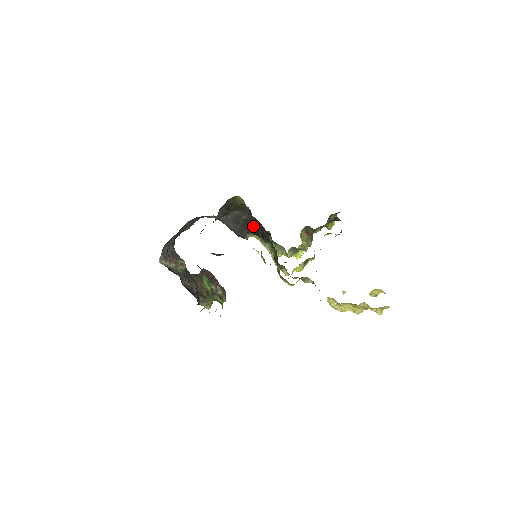
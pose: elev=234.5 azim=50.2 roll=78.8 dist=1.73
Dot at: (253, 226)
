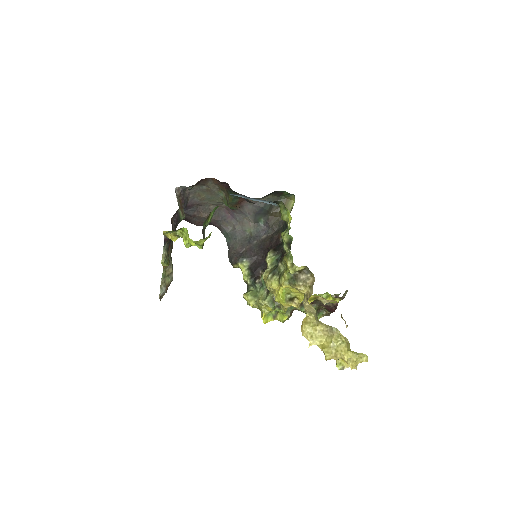
Dot at: (263, 251)
